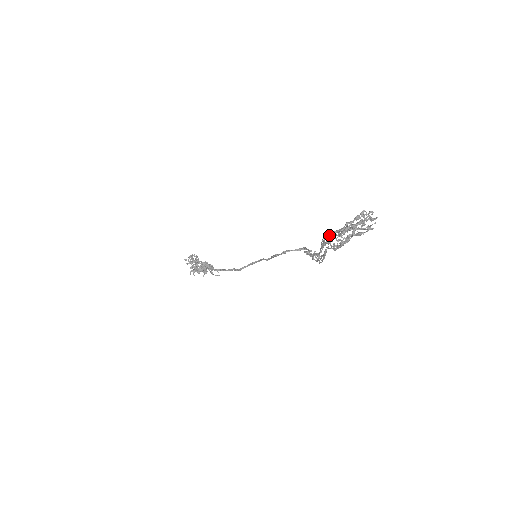
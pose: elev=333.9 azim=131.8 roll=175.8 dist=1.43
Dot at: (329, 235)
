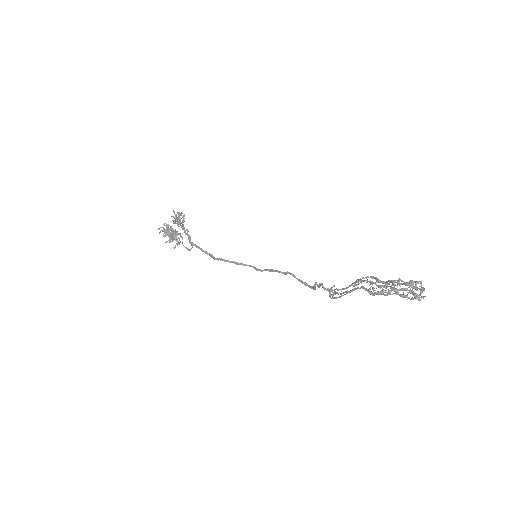
Dot at: occluded
